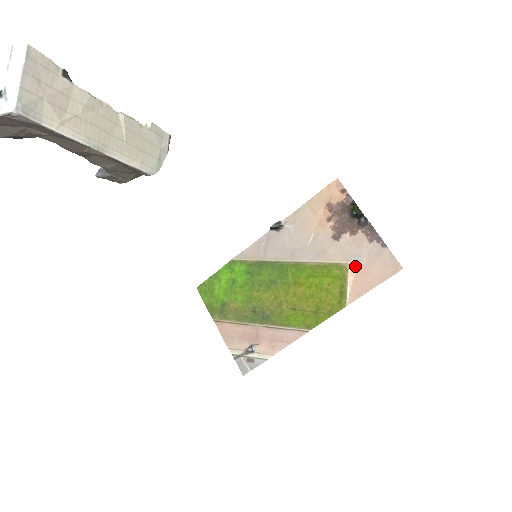
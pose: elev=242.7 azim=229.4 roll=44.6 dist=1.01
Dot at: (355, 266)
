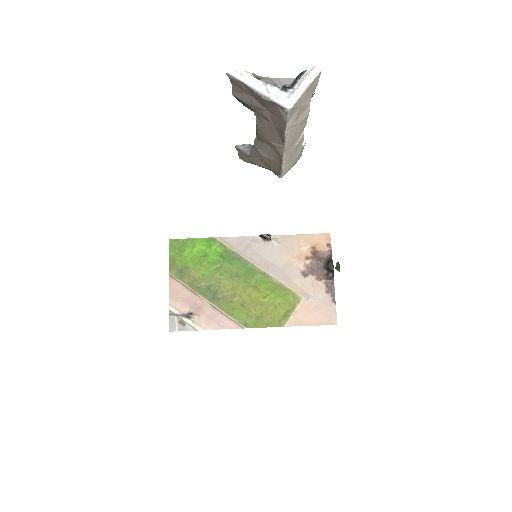
Dot at: (306, 303)
